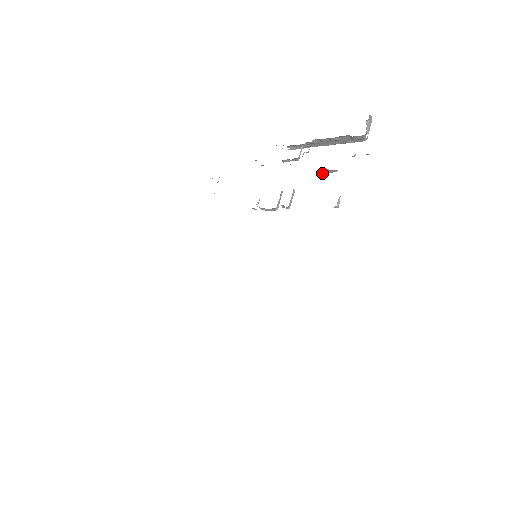
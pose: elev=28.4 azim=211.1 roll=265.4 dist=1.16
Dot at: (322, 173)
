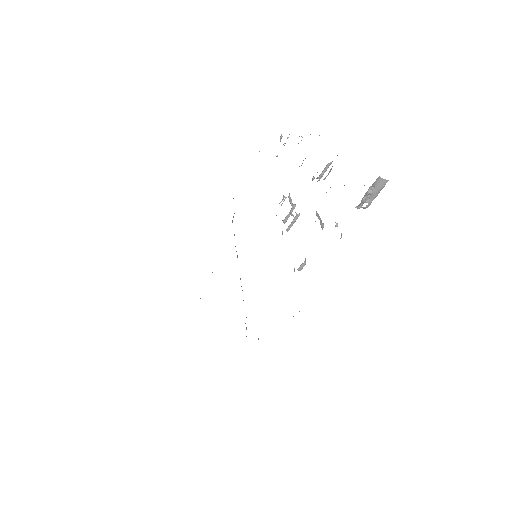
Dot at: occluded
